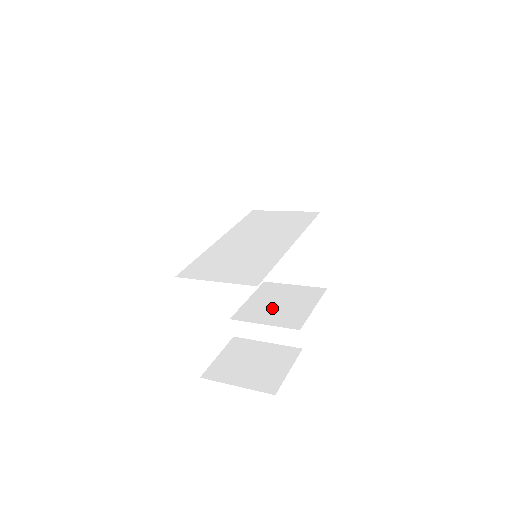
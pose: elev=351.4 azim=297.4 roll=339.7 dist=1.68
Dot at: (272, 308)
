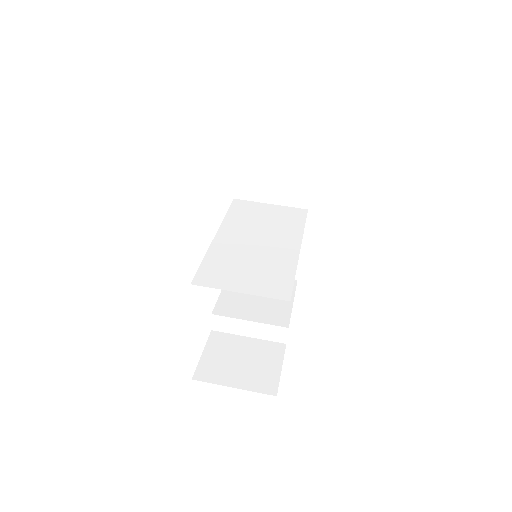
Dot at: (251, 302)
